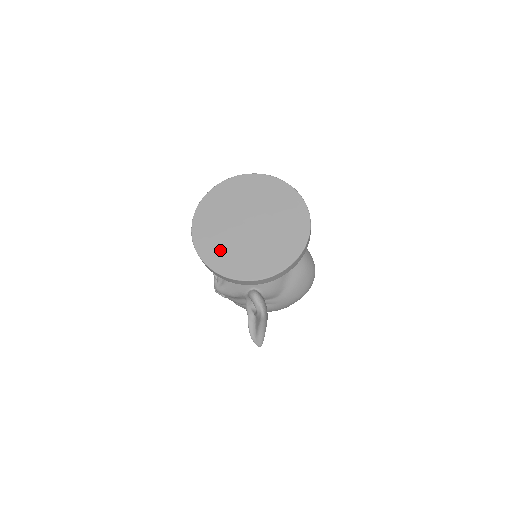
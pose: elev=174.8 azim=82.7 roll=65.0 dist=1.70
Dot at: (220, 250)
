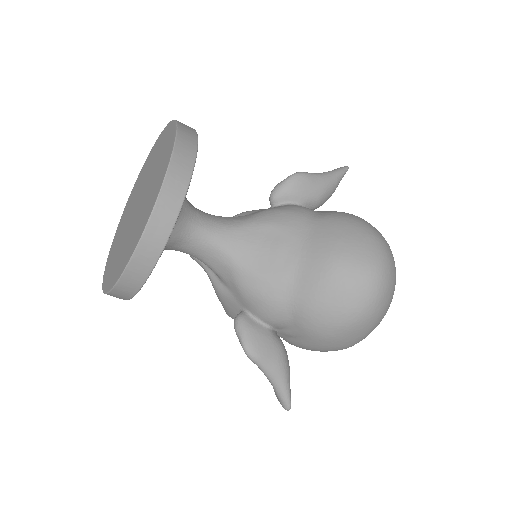
Dot at: (114, 250)
